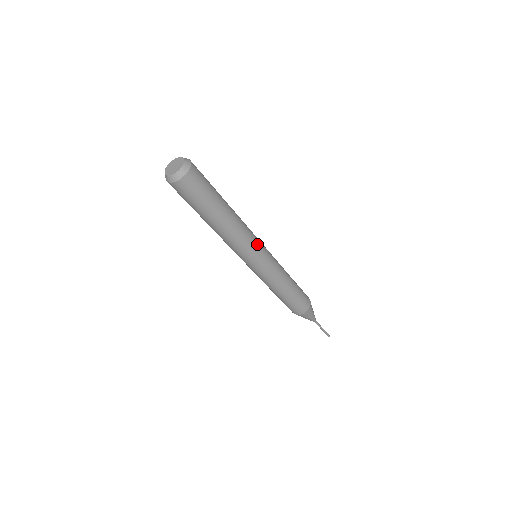
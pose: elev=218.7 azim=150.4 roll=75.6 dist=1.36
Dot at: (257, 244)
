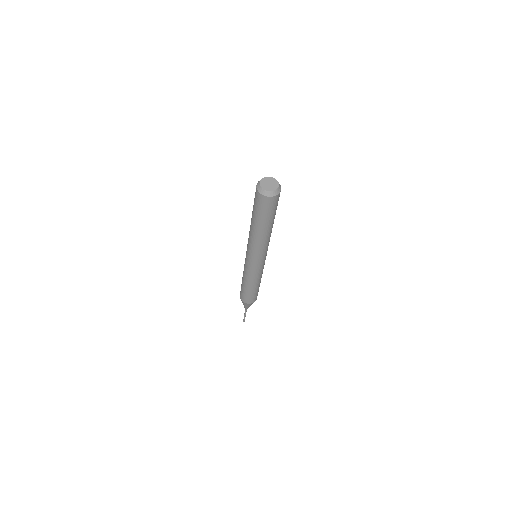
Dot at: occluded
